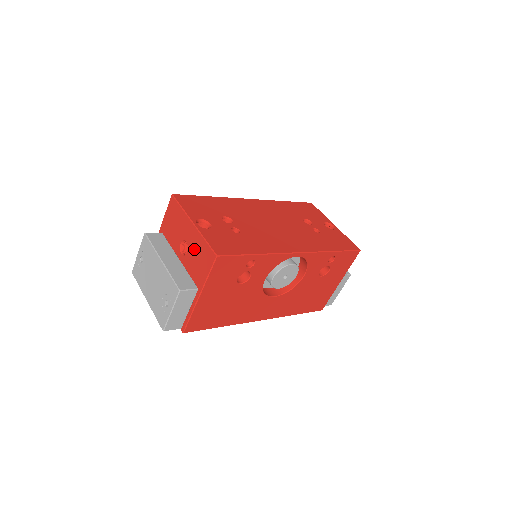
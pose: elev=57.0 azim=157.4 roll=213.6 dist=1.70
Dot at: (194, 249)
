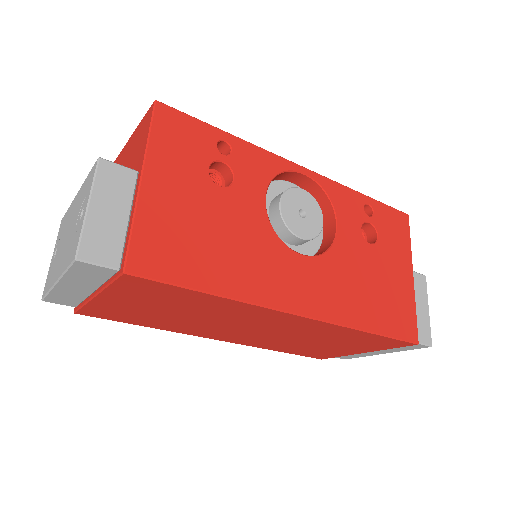
Dot at: (129, 155)
